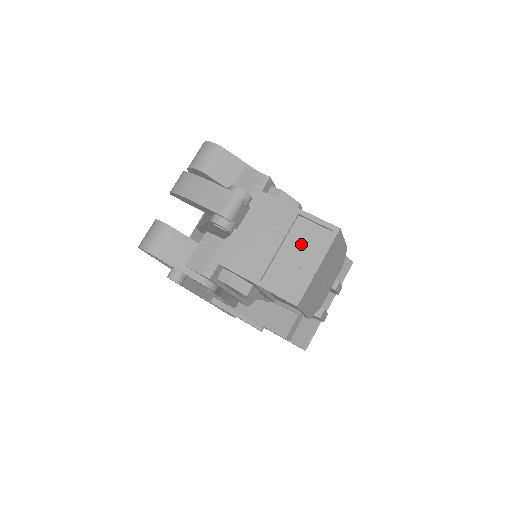
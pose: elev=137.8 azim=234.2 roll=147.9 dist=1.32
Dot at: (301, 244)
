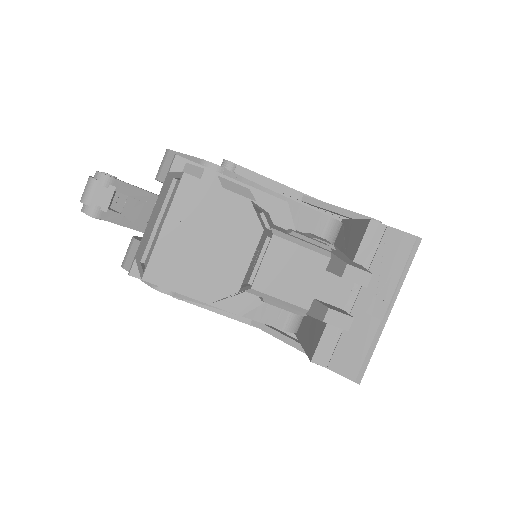
Dot at: occluded
